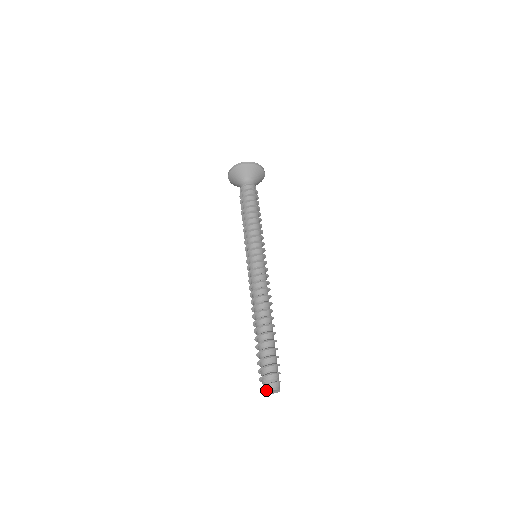
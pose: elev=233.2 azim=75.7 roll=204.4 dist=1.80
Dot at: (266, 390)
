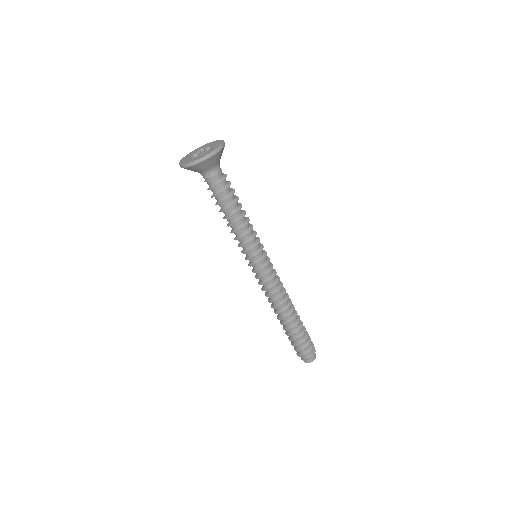
Dot at: occluded
